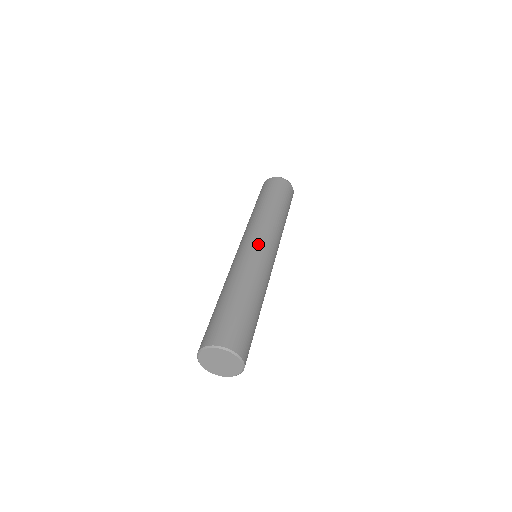
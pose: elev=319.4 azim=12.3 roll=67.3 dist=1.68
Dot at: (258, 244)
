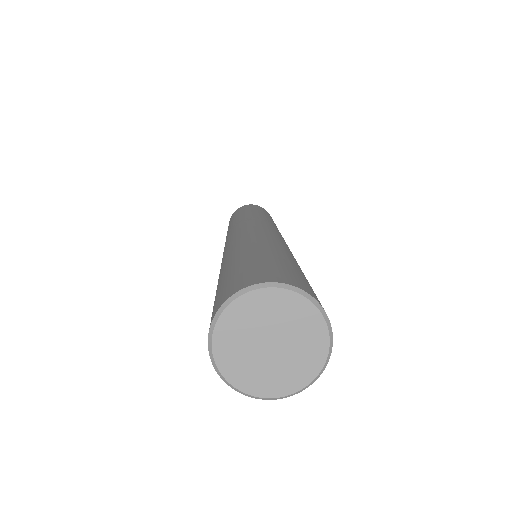
Dot at: (232, 234)
